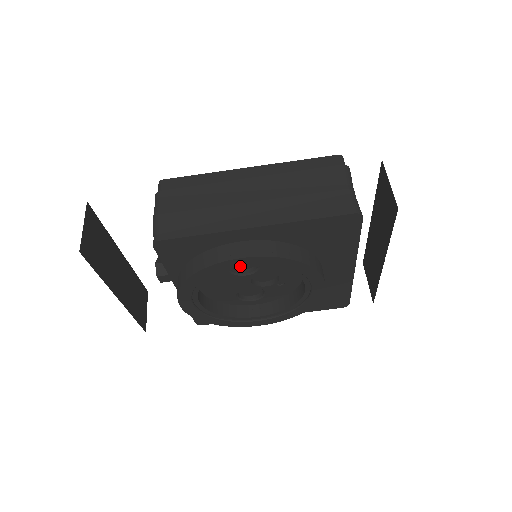
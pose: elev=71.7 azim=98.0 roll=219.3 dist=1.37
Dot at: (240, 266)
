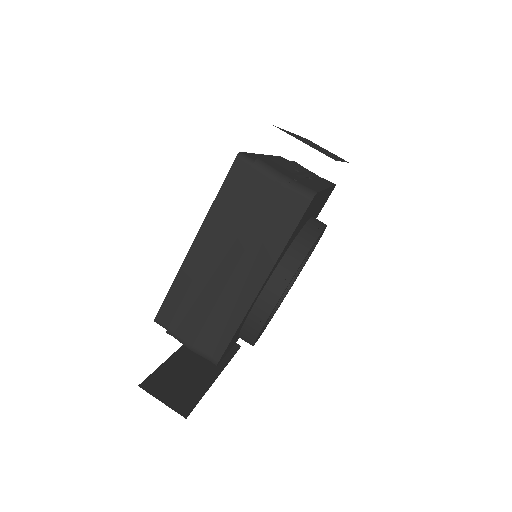
Dot at: occluded
